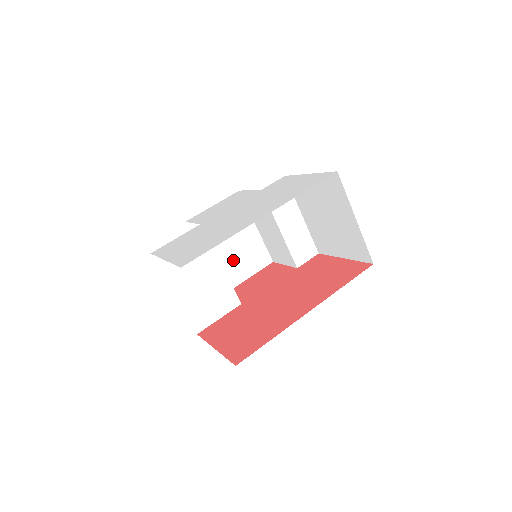
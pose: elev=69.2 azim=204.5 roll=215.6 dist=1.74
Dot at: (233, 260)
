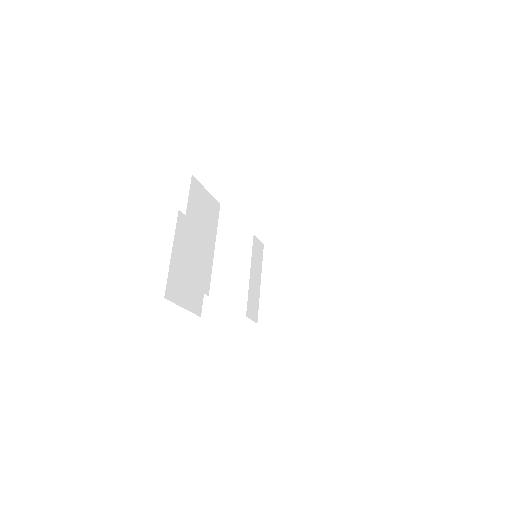
Dot at: occluded
